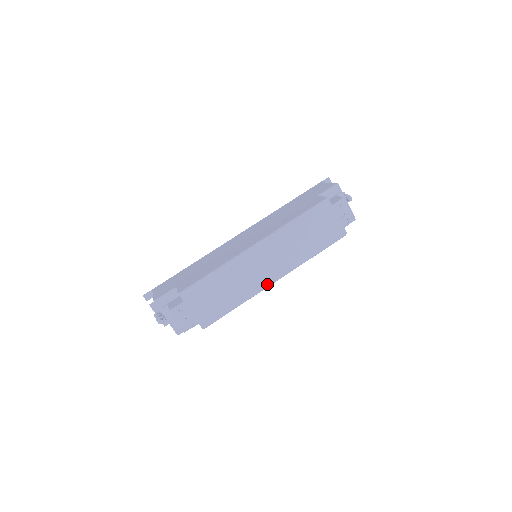
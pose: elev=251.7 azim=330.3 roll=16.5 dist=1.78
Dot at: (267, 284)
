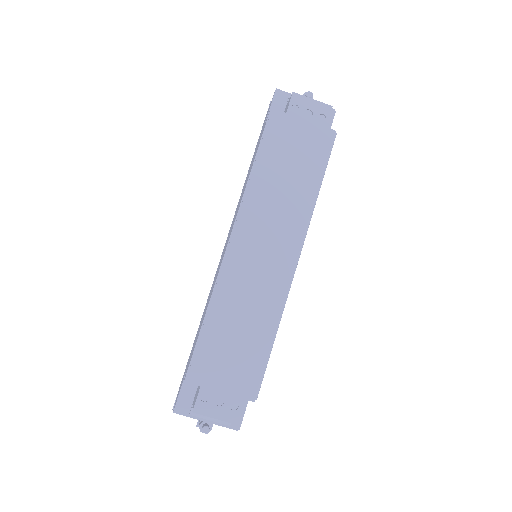
Dot at: (288, 277)
